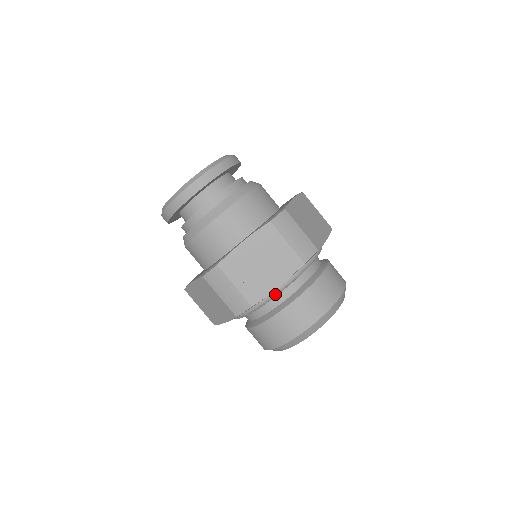
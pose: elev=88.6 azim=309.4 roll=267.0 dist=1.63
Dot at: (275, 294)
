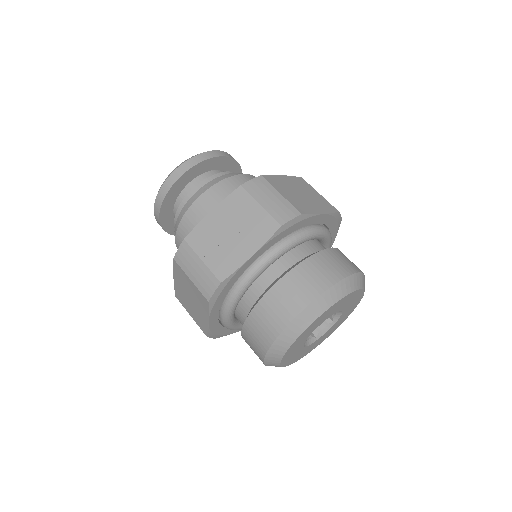
Dot at: (254, 272)
